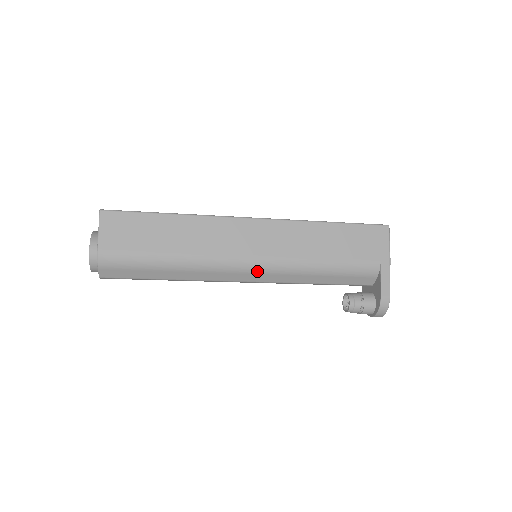
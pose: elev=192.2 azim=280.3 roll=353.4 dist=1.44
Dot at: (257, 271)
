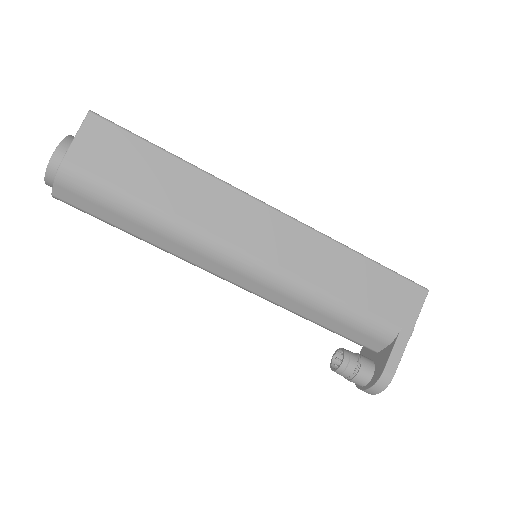
Dot at: (250, 274)
